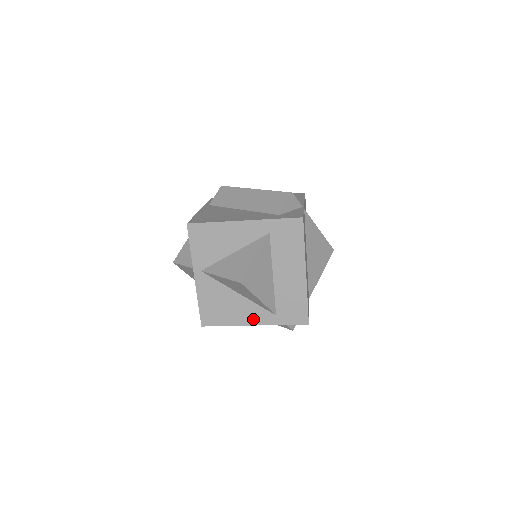
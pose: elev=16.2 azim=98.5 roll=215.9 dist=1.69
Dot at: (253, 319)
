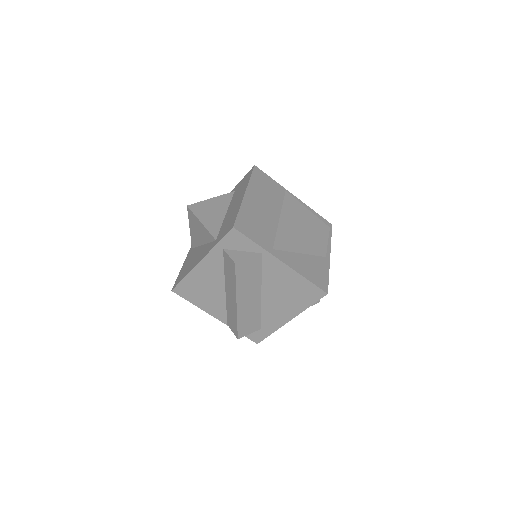
Dot at: occluded
